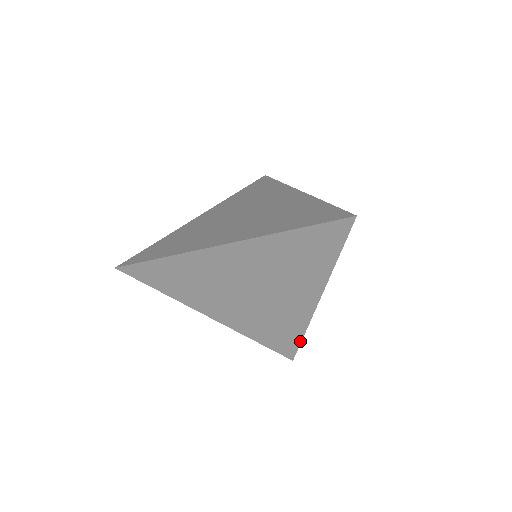
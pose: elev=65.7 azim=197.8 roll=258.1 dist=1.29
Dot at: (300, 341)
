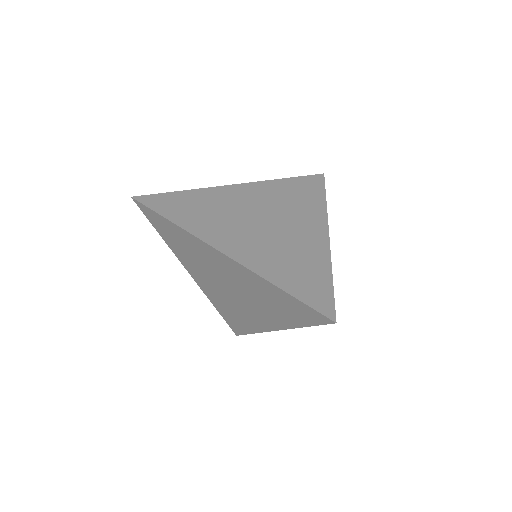
Dot at: (248, 333)
